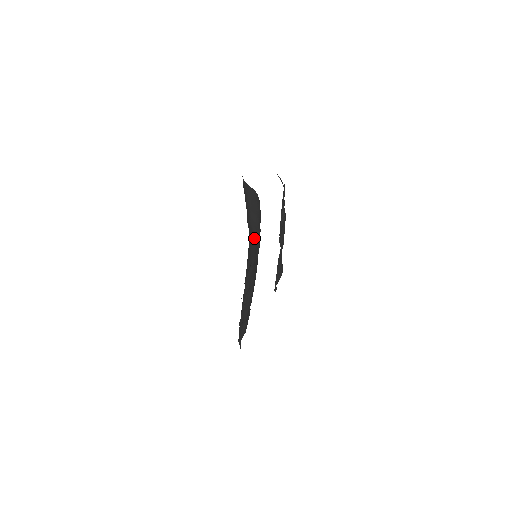
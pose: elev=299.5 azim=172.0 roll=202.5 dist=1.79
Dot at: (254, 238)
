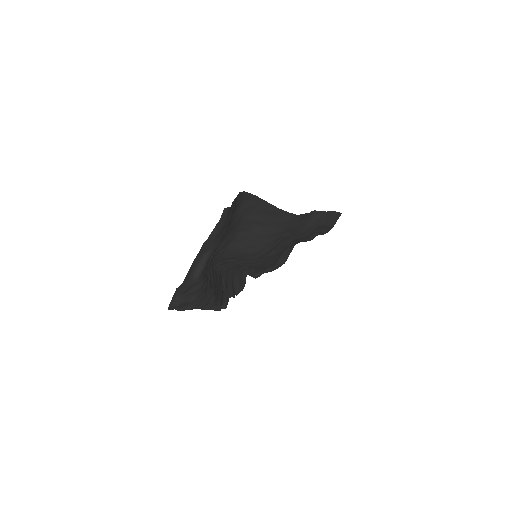
Dot at: (252, 246)
